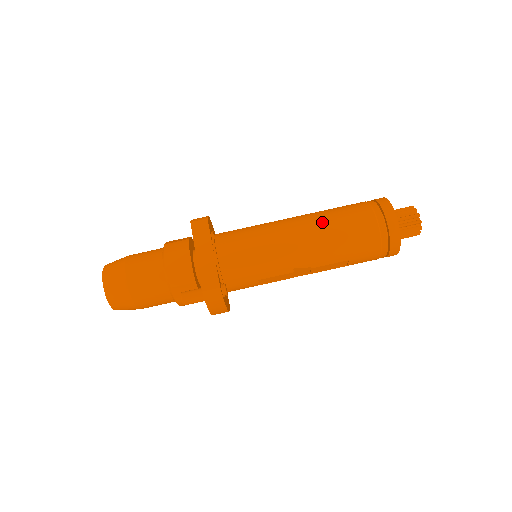
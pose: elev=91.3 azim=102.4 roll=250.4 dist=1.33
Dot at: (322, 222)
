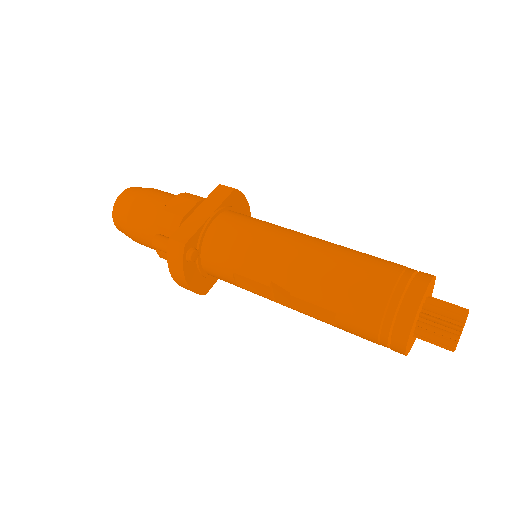
Dot at: (334, 251)
